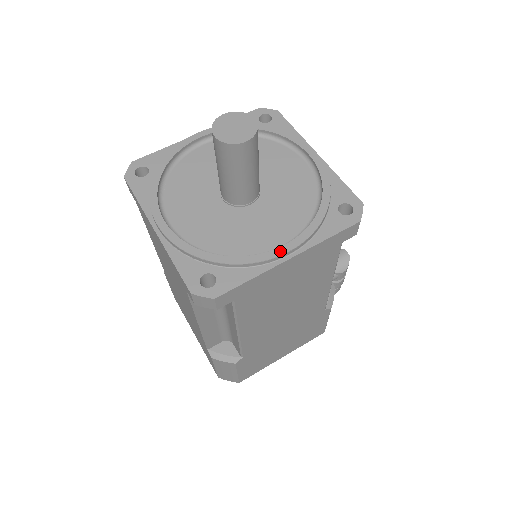
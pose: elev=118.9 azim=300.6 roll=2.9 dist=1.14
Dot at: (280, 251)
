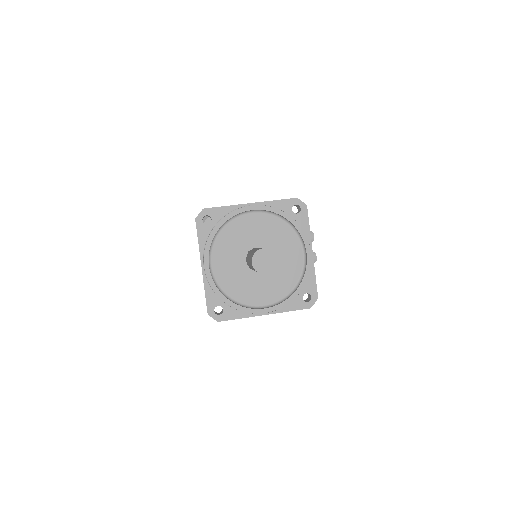
Dot at: (261, 311)
